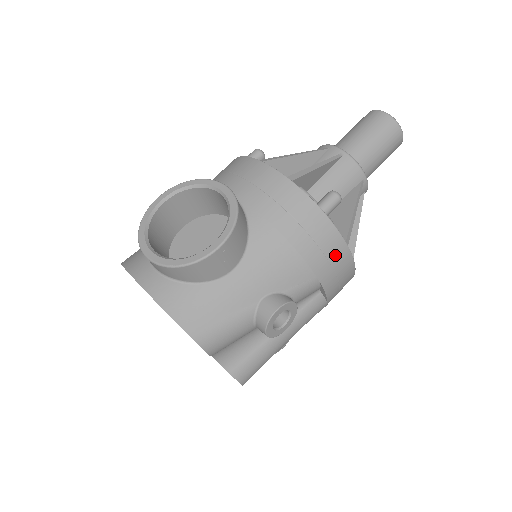
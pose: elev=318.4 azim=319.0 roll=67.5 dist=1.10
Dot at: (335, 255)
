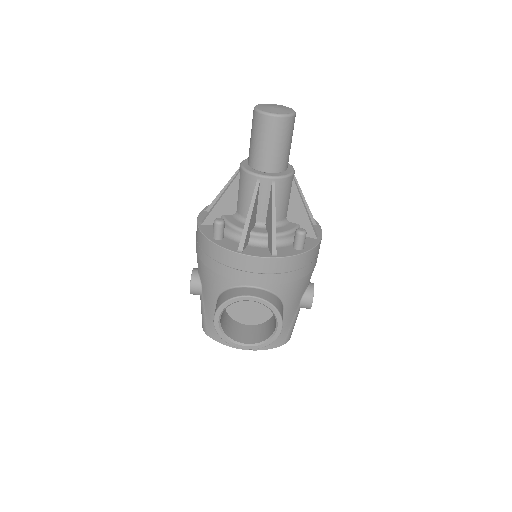
Dot at: occluded
